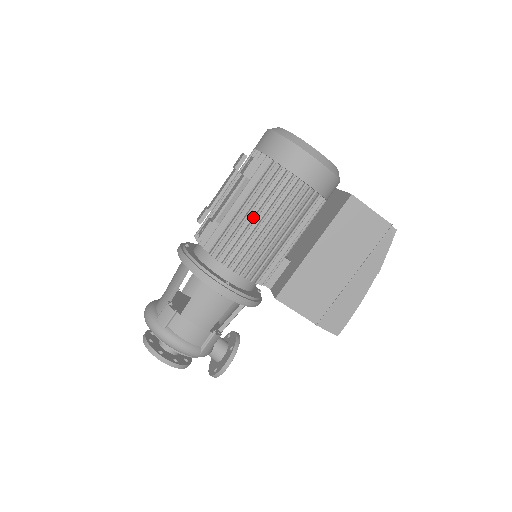
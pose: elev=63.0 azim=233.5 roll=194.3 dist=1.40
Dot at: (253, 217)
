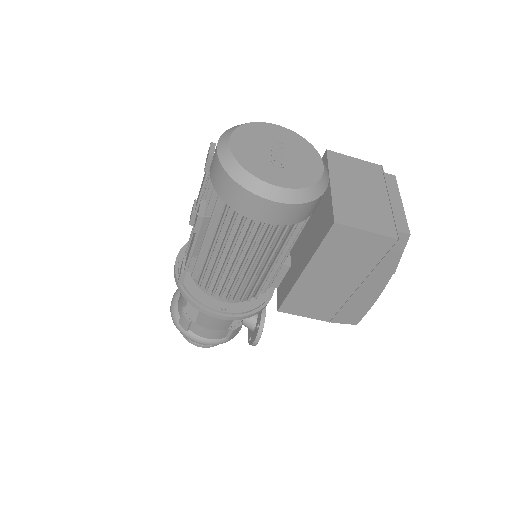
Dot at: (226, 257)
